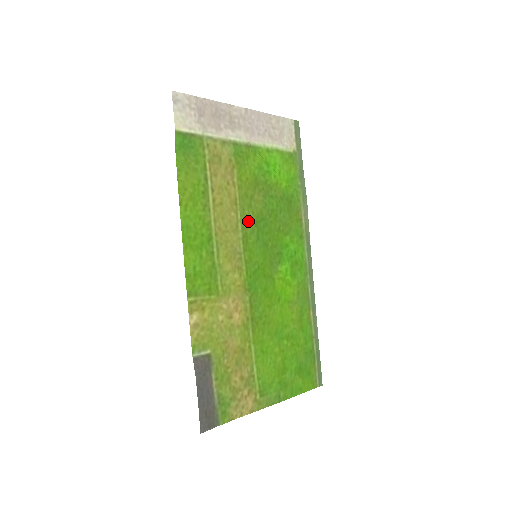
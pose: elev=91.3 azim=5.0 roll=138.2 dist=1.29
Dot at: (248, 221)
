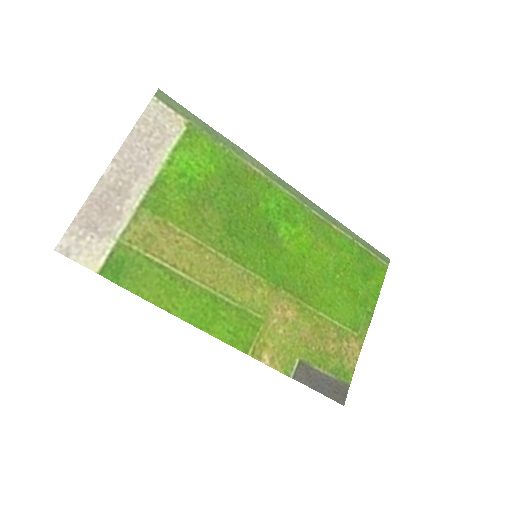
Dot at: (222, 242)
